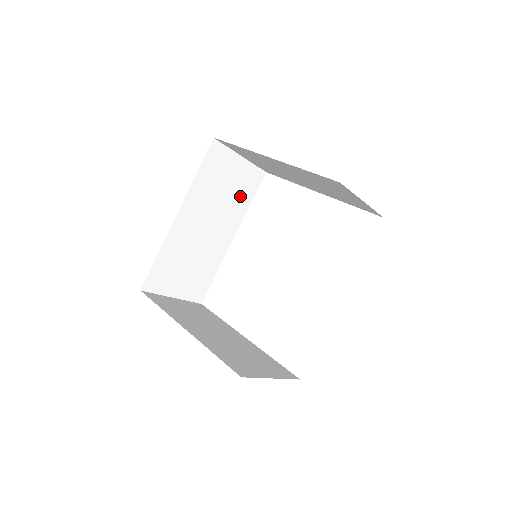
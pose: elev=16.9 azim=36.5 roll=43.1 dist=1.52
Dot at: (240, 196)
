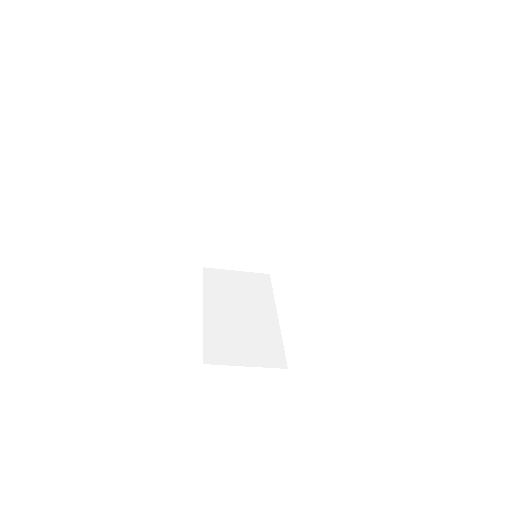
Dot at: (278, 185)
